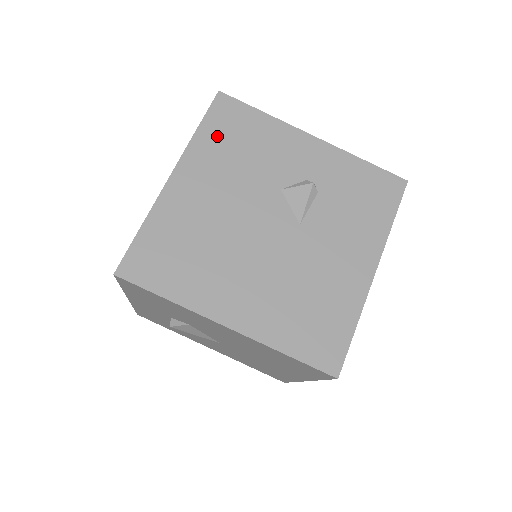
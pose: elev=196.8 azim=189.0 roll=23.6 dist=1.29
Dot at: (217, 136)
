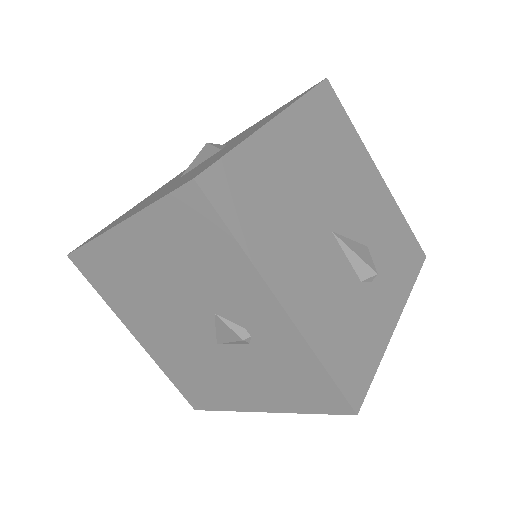
Dot at: (172, 226)
